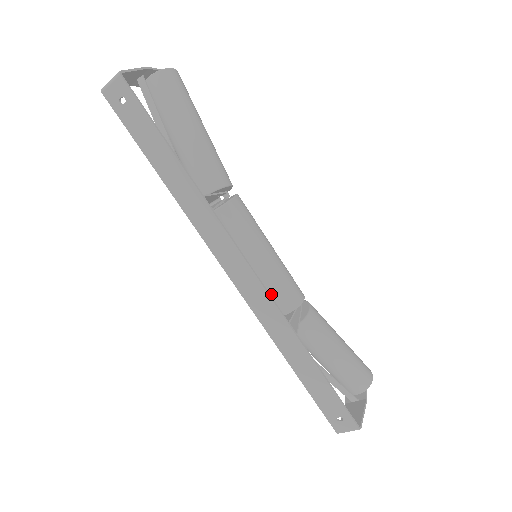
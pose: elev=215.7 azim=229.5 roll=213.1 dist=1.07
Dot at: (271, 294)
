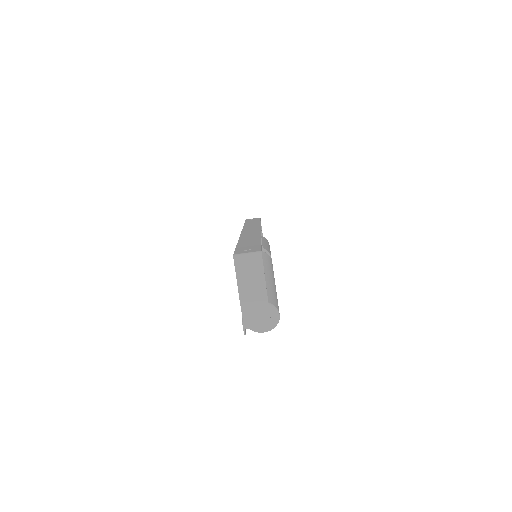
Dot at: occluded
